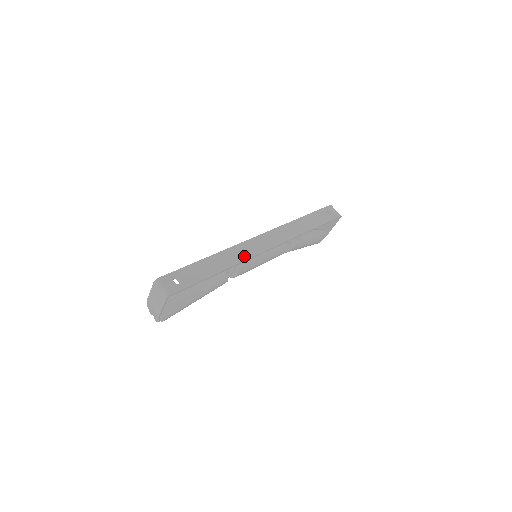
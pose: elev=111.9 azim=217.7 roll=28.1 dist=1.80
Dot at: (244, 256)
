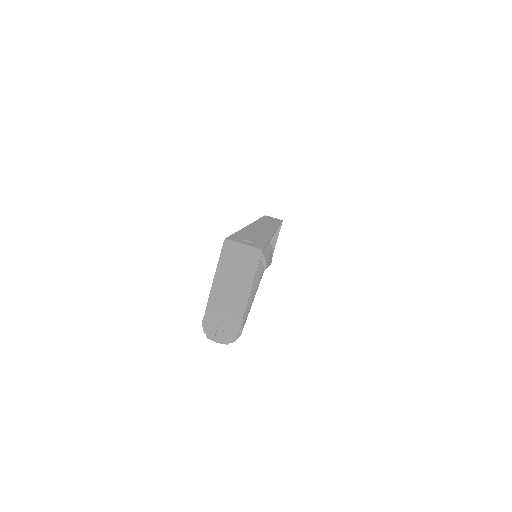
Dot at: (267, 231)
